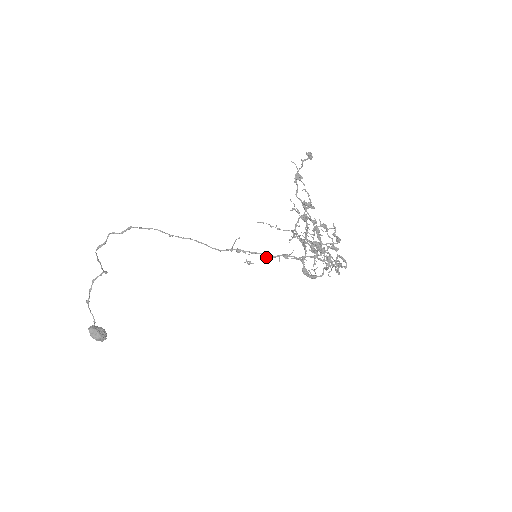
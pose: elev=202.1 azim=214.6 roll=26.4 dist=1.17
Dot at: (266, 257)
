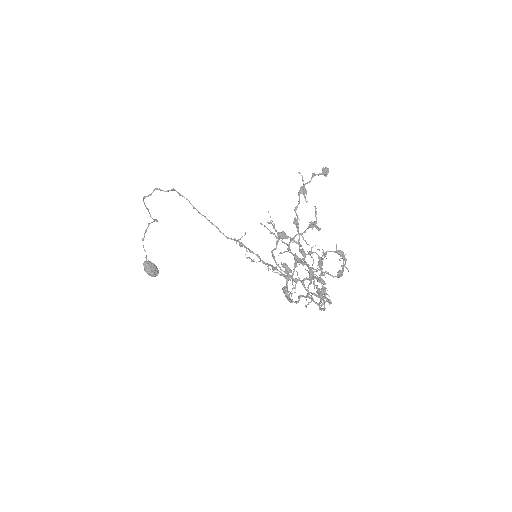
Dot at: (260, 261)
